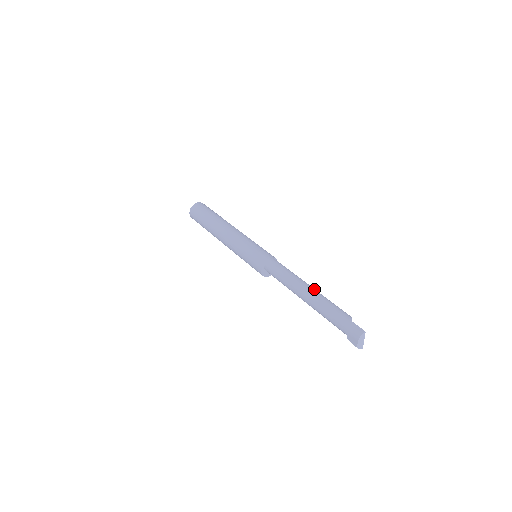
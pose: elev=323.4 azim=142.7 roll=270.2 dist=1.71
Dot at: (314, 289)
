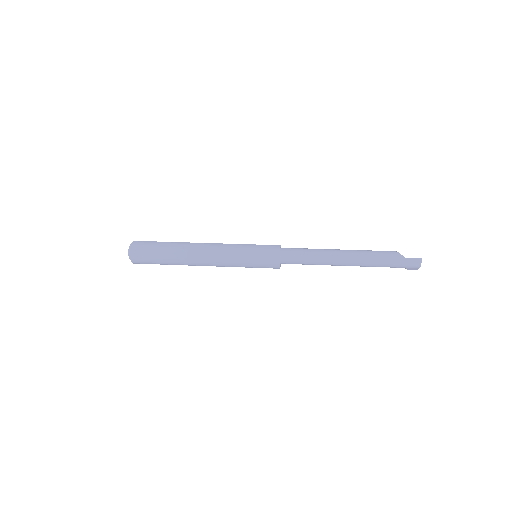
Dot at: (347, 252)
